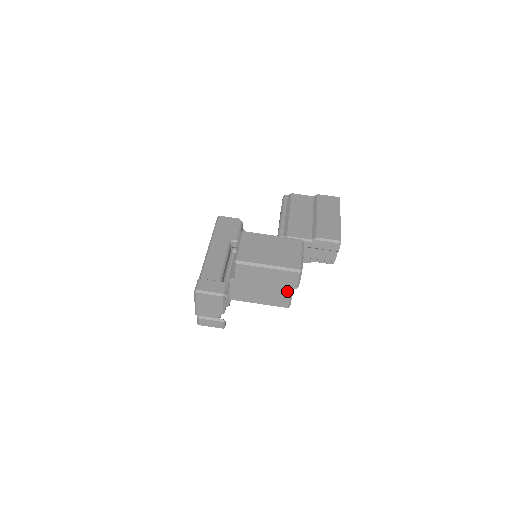
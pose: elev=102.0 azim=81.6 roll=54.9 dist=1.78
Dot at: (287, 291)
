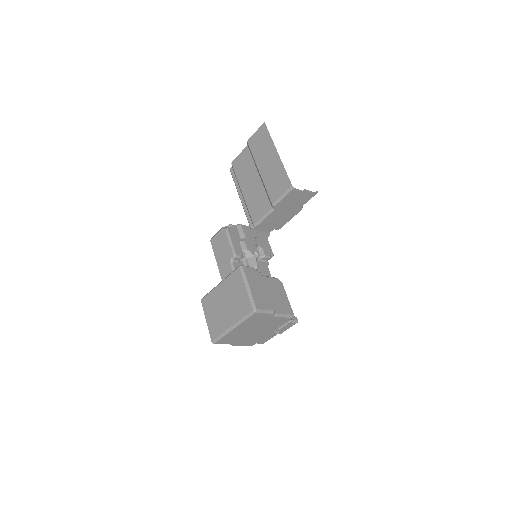
Dot at: (272, 319)
